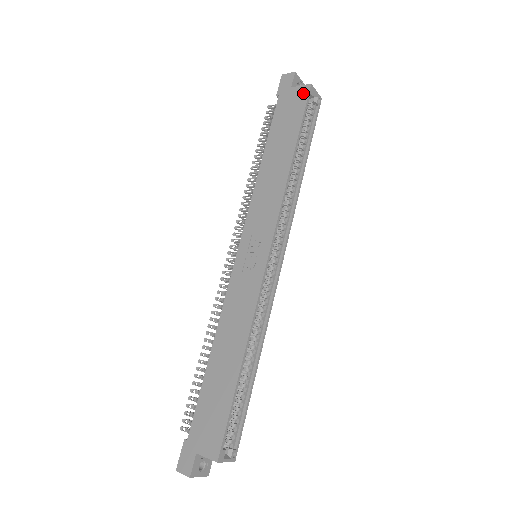
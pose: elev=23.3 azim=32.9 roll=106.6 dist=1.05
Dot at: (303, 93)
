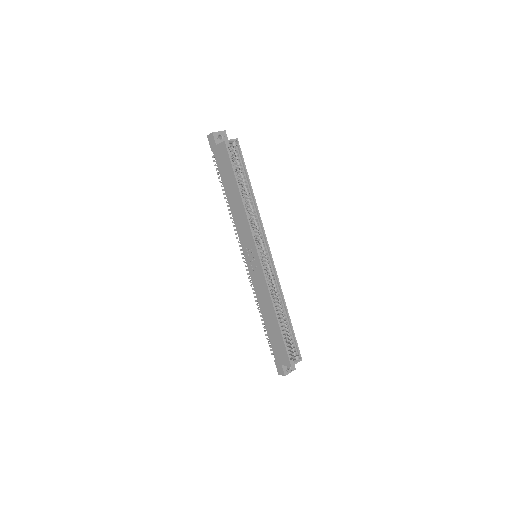
Dot at: (224, 149)
